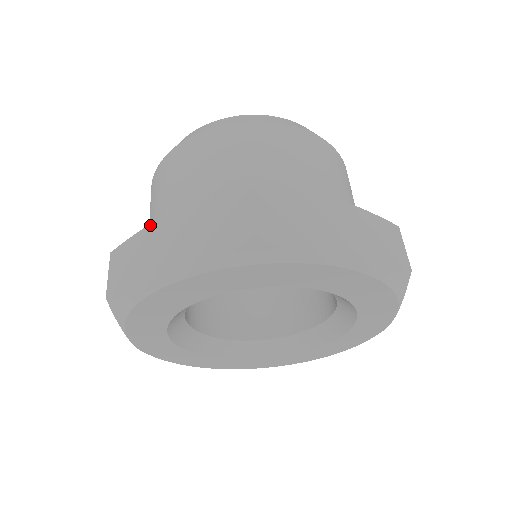
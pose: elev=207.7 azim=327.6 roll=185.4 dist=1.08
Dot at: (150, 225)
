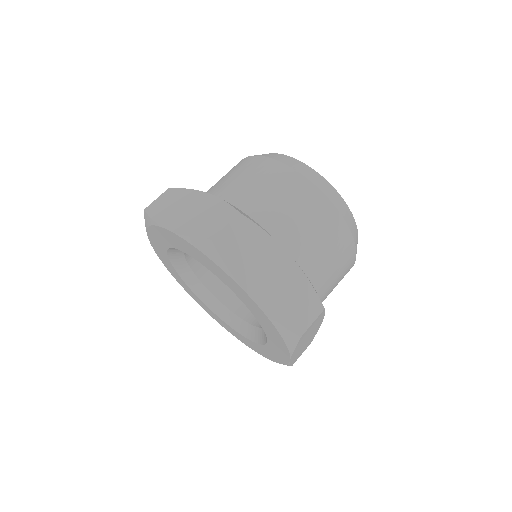
Dot at: (193, 190)
